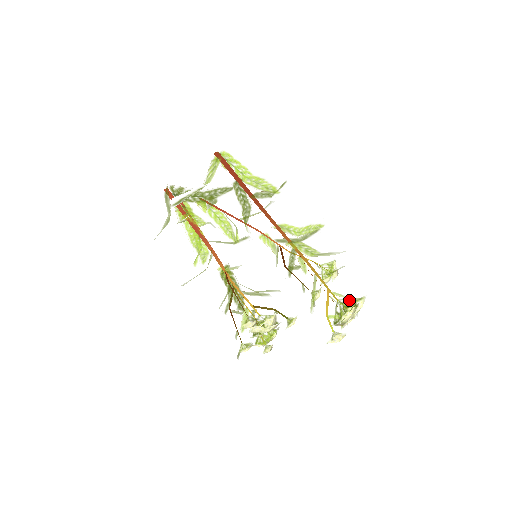
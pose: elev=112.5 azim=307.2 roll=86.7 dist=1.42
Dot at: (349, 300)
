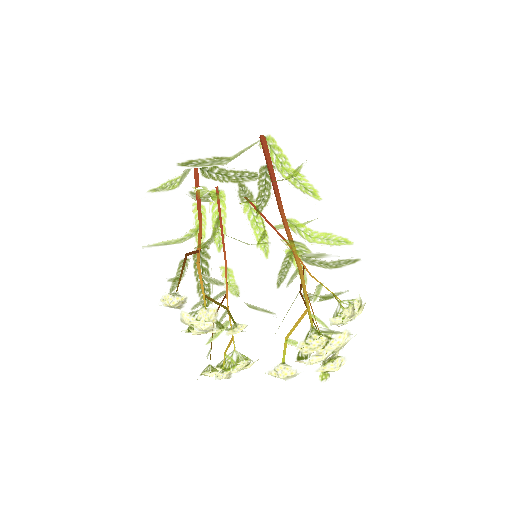
Dot at: (326, 329)
